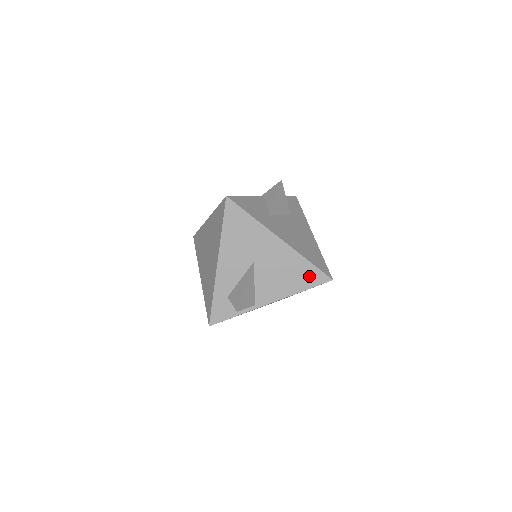
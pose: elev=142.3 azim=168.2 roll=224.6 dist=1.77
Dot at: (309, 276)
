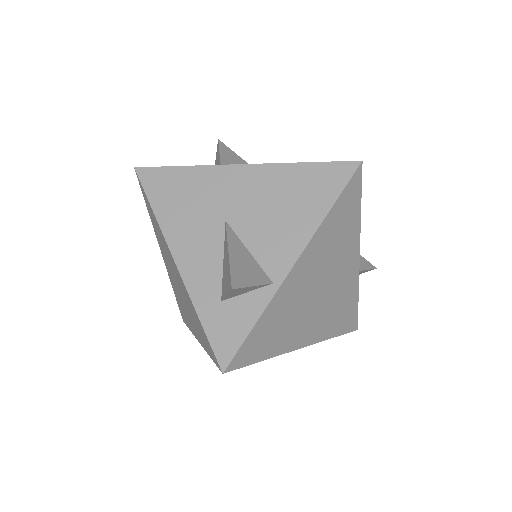
Dot at: (322, 181)
